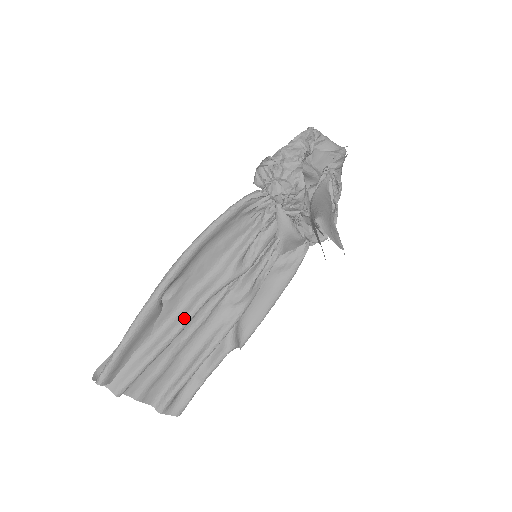
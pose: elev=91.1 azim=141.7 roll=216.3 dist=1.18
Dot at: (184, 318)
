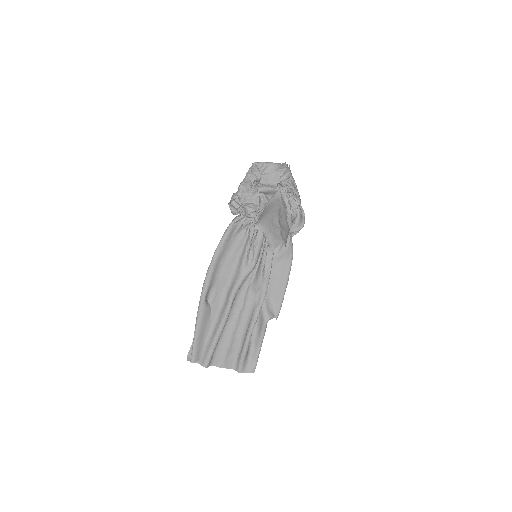
Dot at: (225, 309)
